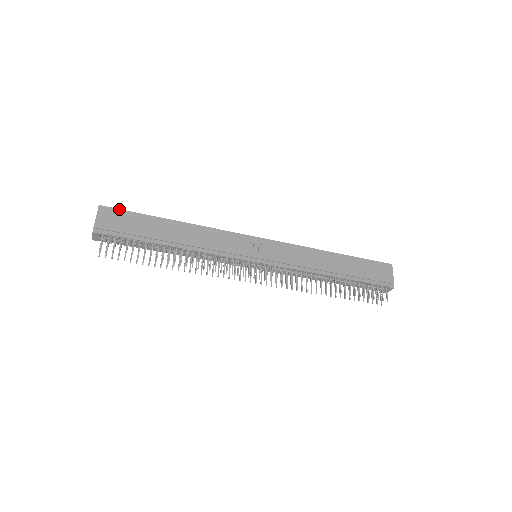
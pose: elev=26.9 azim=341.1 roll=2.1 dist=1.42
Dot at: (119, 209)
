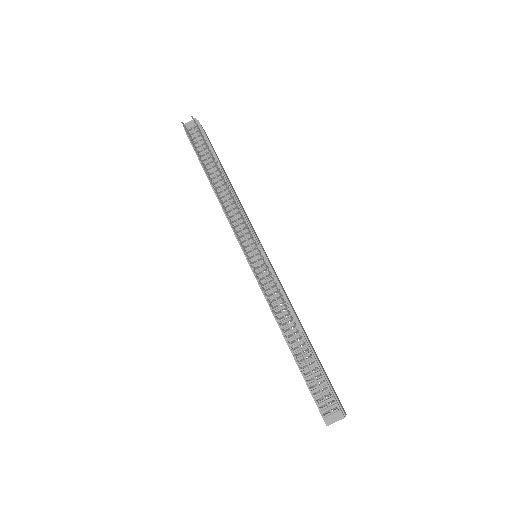
Dot at: occluded
